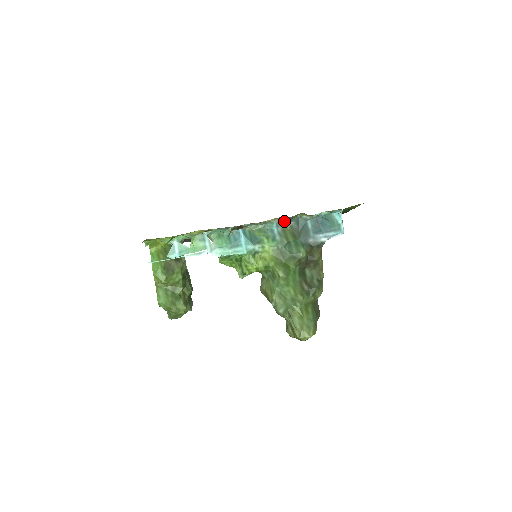
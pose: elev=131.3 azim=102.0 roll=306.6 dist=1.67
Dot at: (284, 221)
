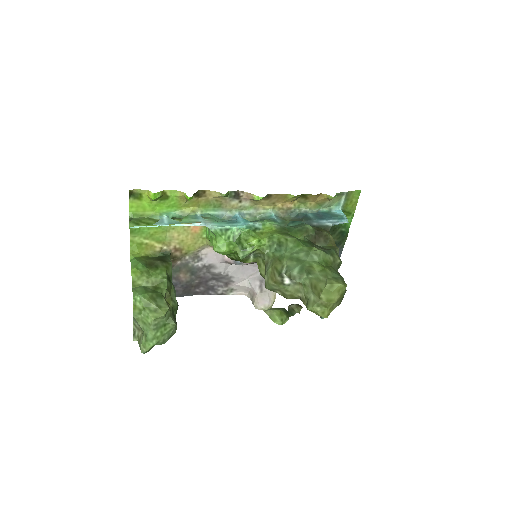
Dot at: (283, 216)
